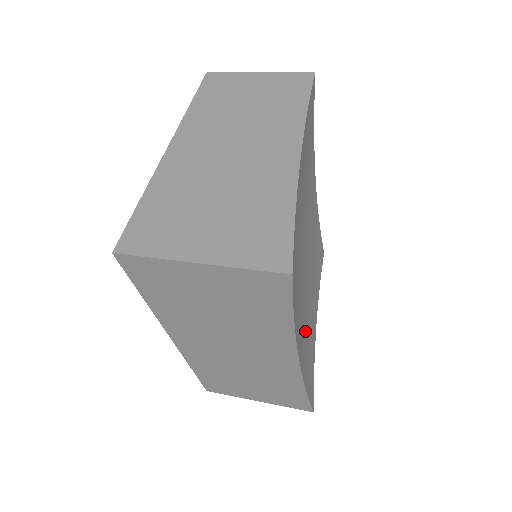
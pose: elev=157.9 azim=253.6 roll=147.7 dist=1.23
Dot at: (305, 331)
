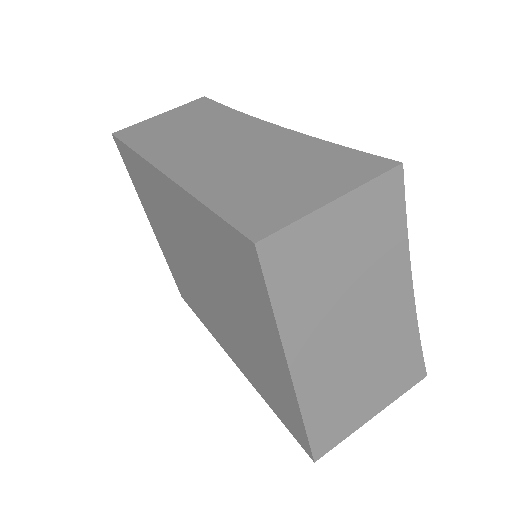
Dot at: occluded
